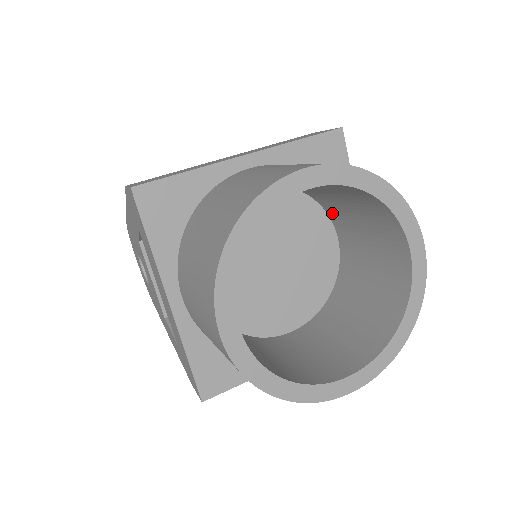
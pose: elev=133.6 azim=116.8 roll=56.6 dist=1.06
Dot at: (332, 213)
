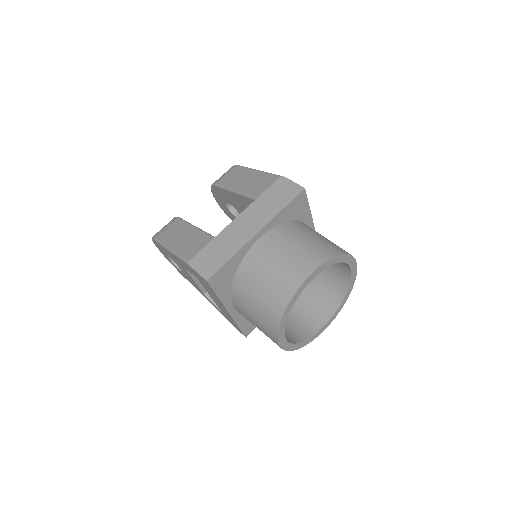
Dot at: occluded
